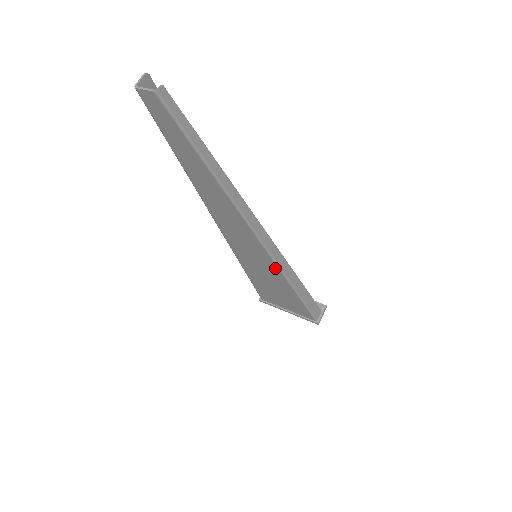
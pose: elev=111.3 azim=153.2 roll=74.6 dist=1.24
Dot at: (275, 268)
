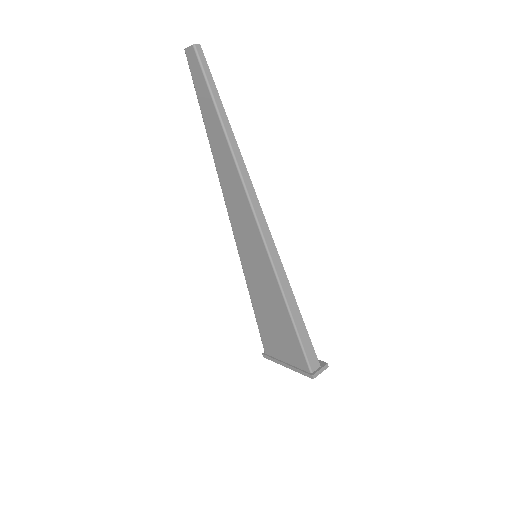
Dot at: (268, 263)
